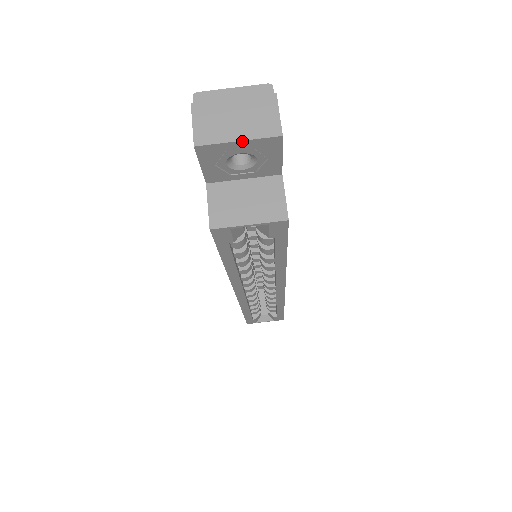
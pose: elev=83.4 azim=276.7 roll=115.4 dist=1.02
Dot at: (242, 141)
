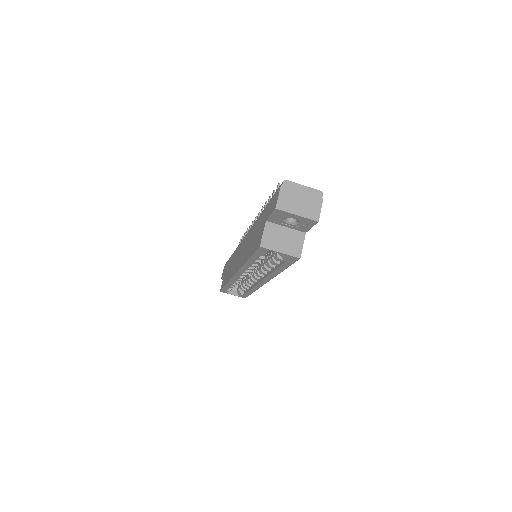
Dot at: (299, 216)
